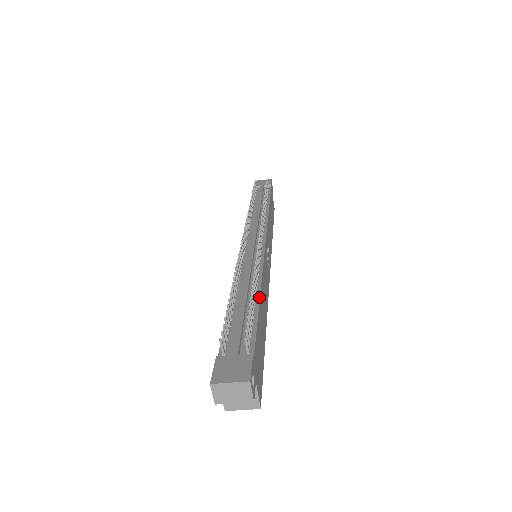
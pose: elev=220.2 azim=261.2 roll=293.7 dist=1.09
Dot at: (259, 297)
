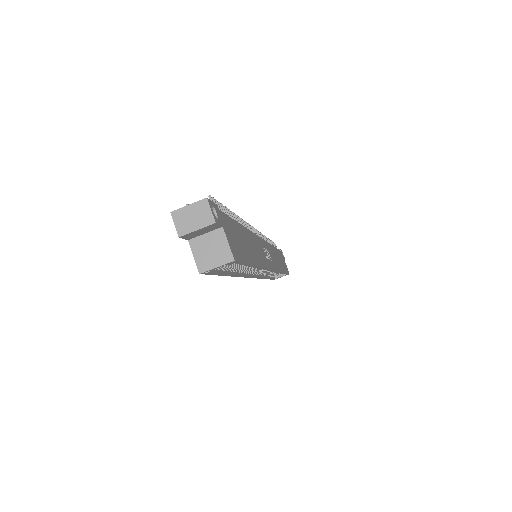
Dot at: (240, 224)
